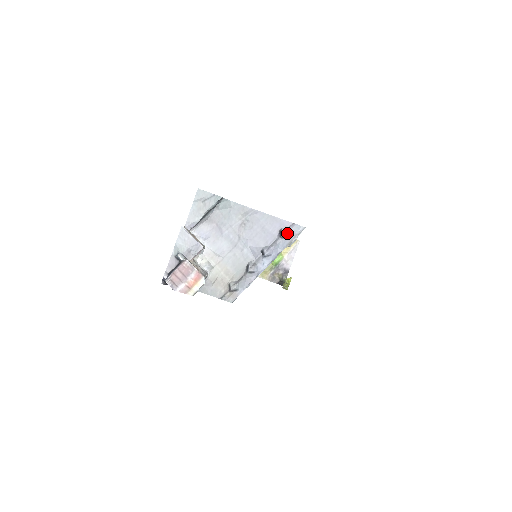
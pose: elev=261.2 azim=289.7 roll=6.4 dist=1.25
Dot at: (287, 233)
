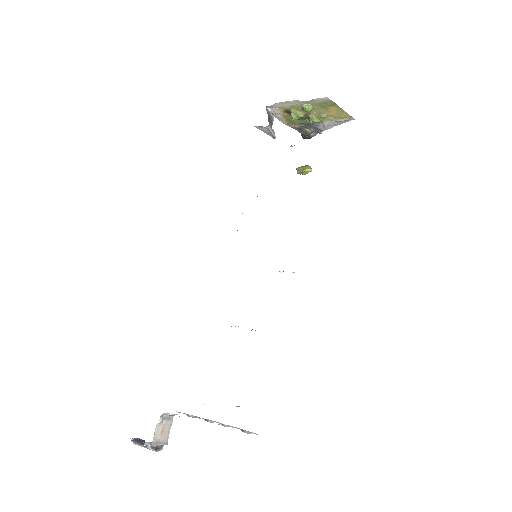
Dot at: (247, 433)
